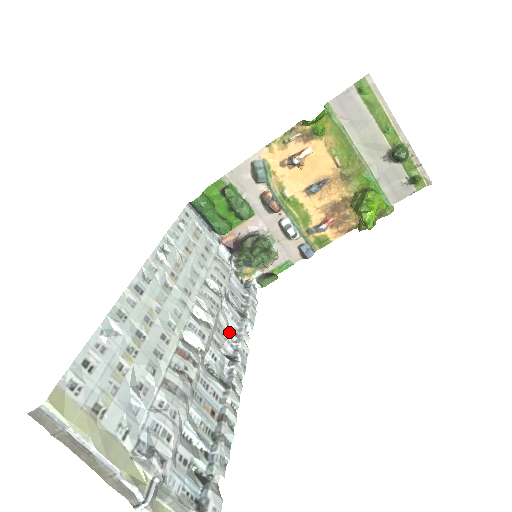
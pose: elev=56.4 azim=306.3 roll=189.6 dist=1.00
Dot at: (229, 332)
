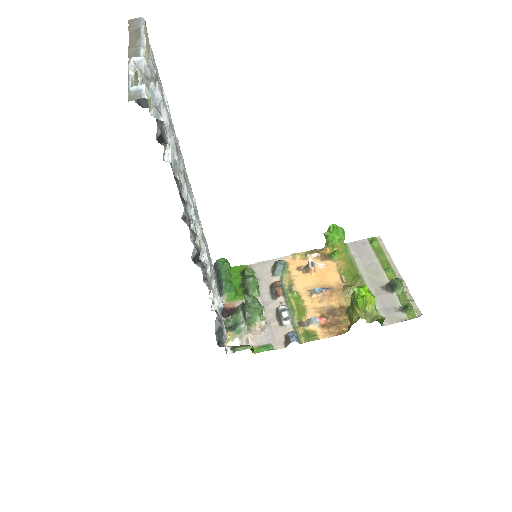
Dot at: occluded
